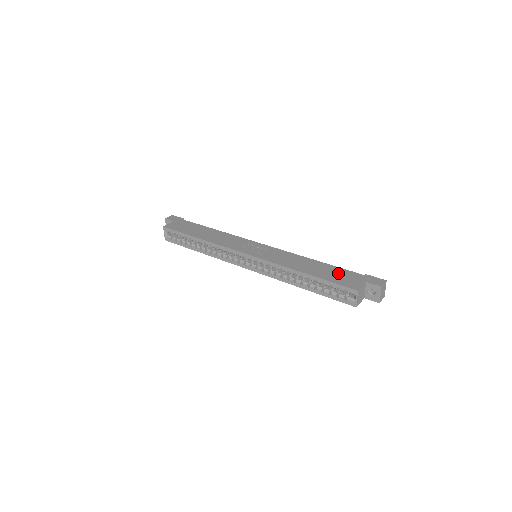
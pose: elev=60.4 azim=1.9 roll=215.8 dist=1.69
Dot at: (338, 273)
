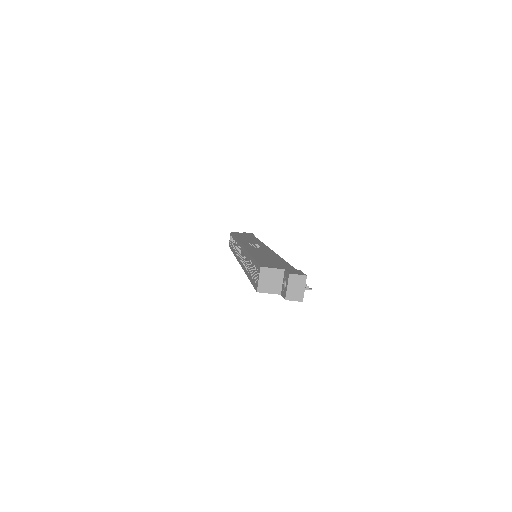
Dot at: (277, 262)
